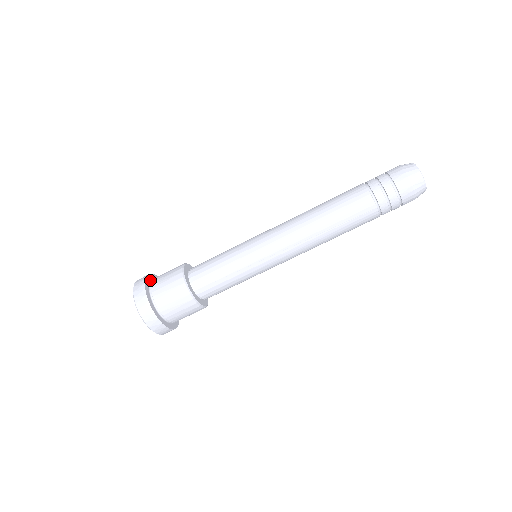
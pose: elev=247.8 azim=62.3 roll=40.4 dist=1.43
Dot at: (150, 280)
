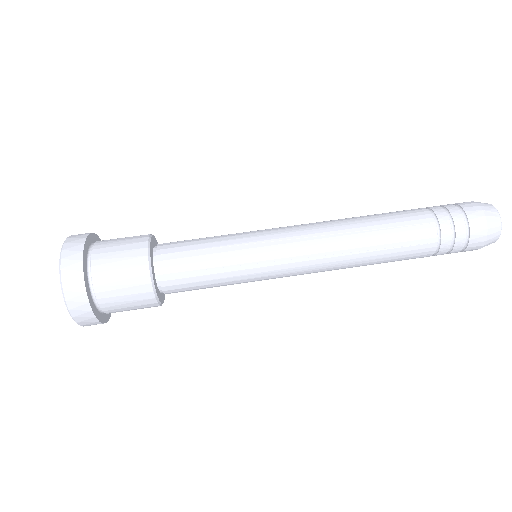
Dot at: occluded
